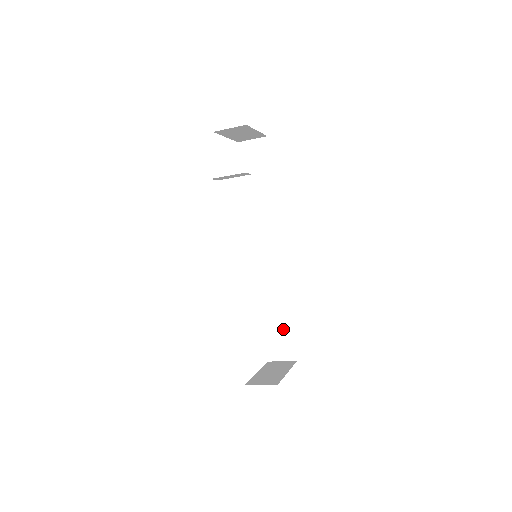
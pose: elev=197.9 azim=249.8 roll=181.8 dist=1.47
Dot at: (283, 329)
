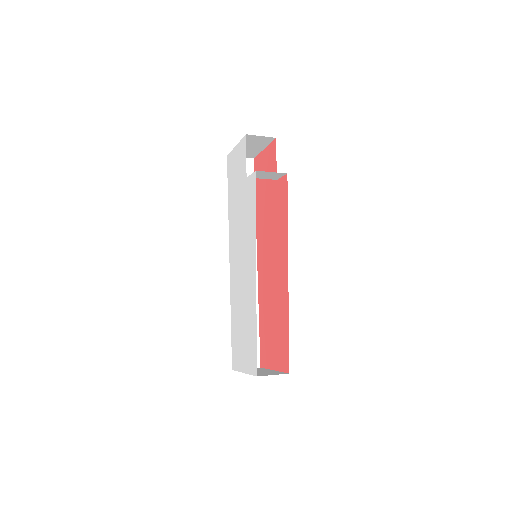
Dot at: occluded
